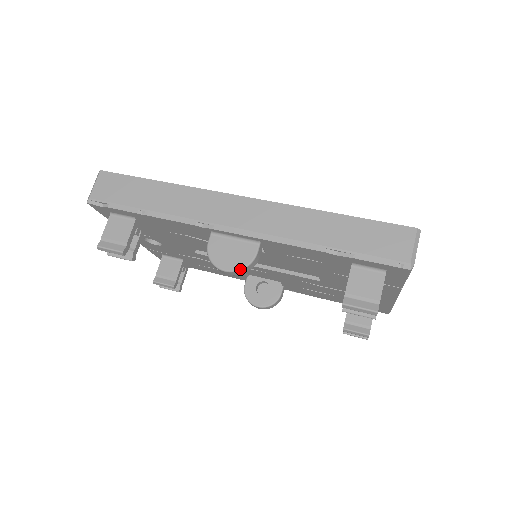
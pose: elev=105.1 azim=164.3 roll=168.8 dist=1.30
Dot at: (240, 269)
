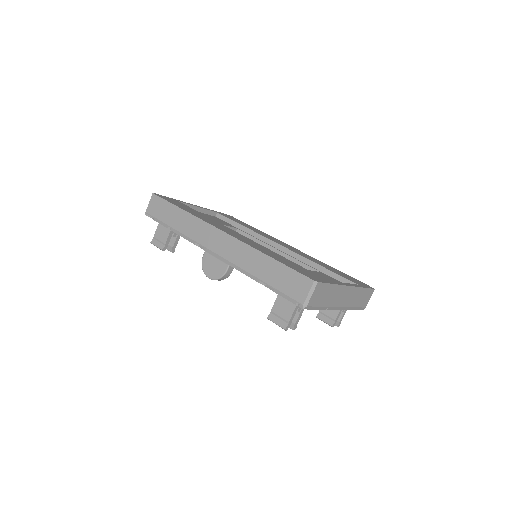
Dot at: (216, 279)
